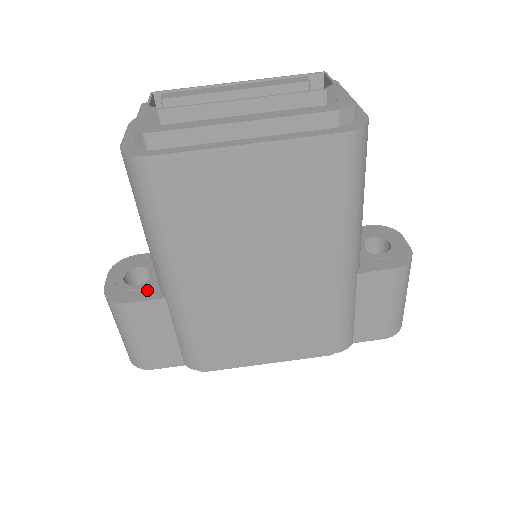
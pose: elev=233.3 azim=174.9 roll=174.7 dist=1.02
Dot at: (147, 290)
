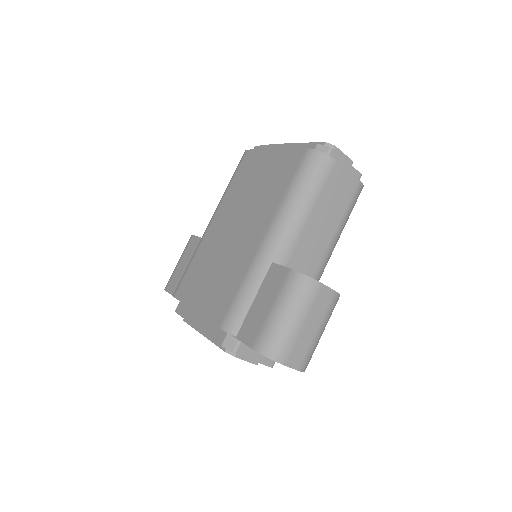
Dot at: occluded
